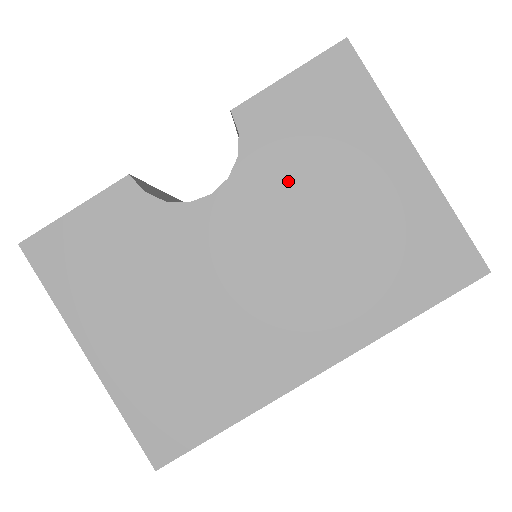
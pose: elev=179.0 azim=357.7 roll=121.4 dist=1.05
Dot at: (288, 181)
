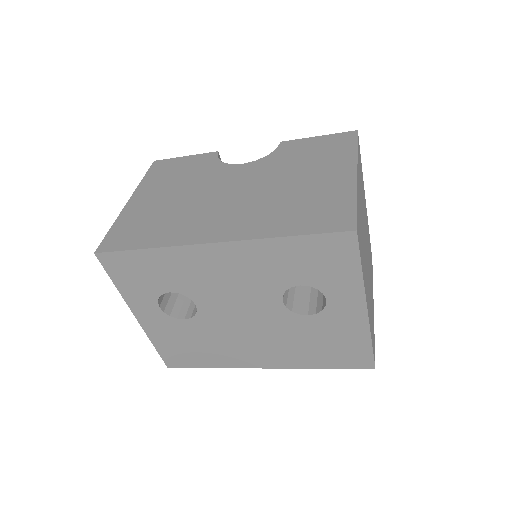
Dot at: (281, 167)
